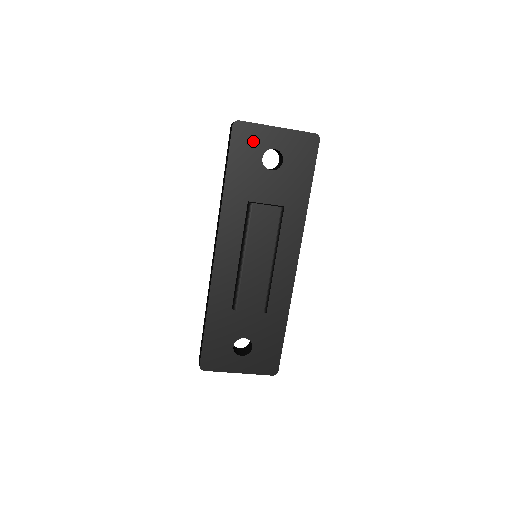
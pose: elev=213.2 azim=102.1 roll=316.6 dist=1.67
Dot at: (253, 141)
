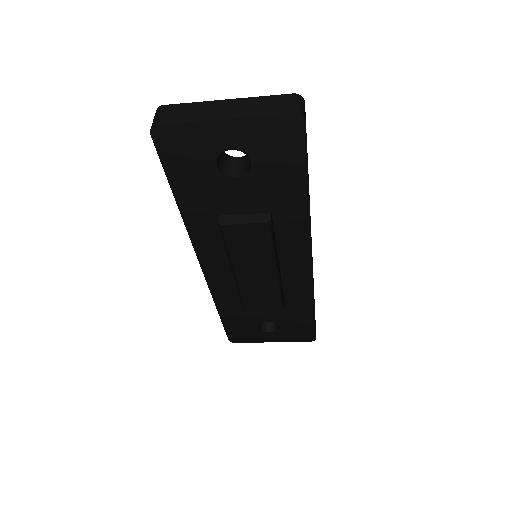
Dot at: (192, 147)
